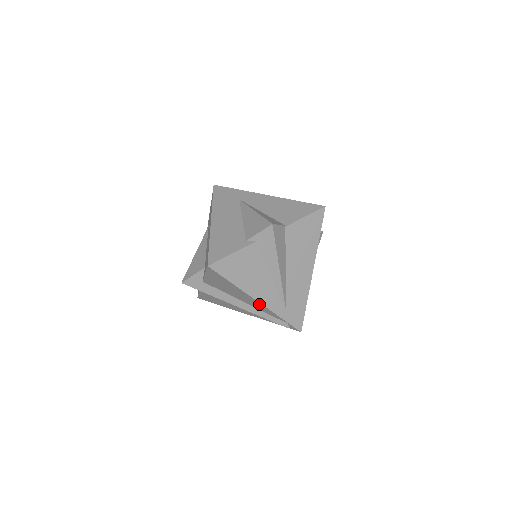
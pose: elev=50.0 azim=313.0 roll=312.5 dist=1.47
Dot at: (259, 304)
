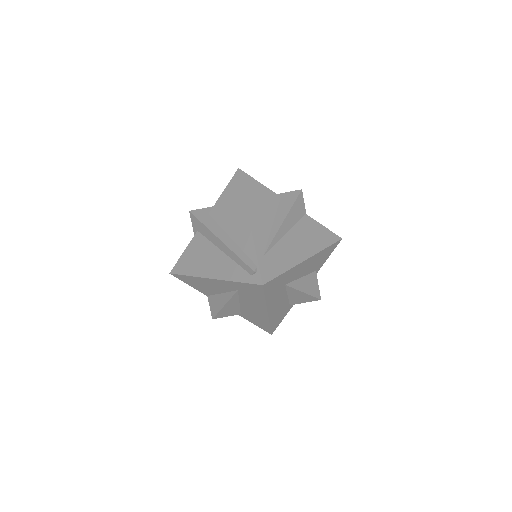
Dot at: (247, 229)
